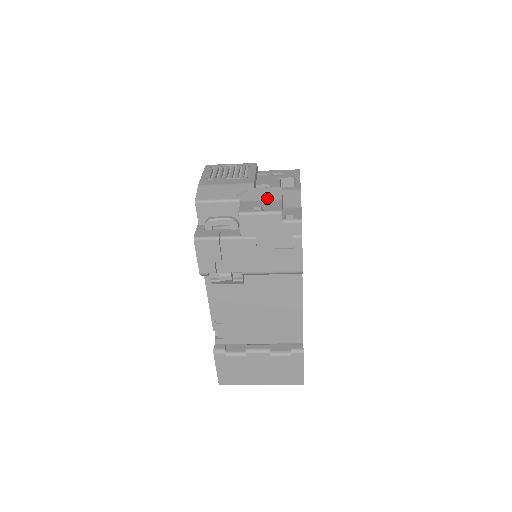
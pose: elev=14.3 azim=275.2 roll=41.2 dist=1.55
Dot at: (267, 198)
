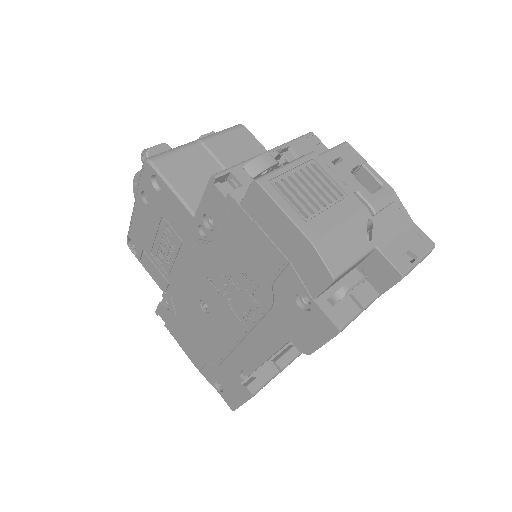
Dot at: (397, 229)
